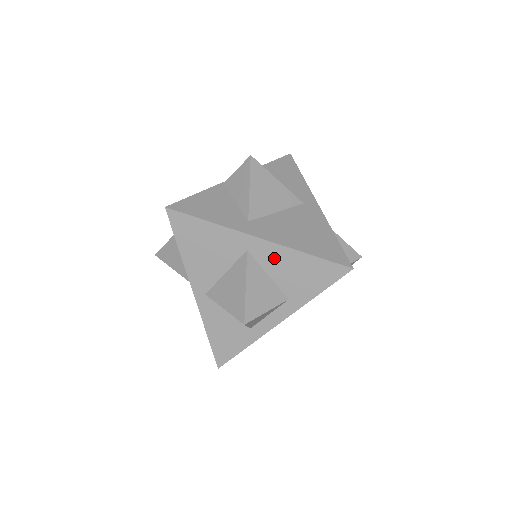
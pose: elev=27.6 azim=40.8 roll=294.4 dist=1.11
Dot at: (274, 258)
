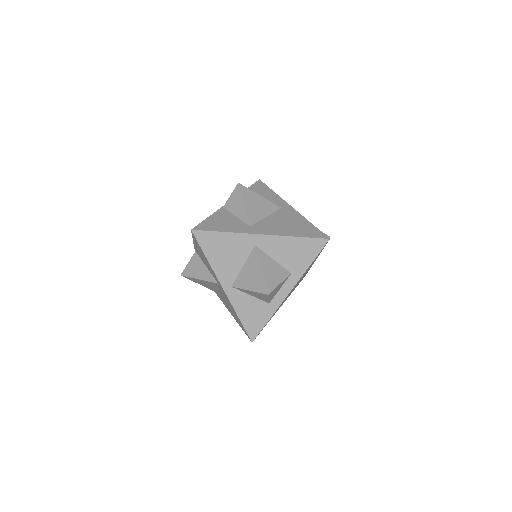
Dot at: (275, 246)
